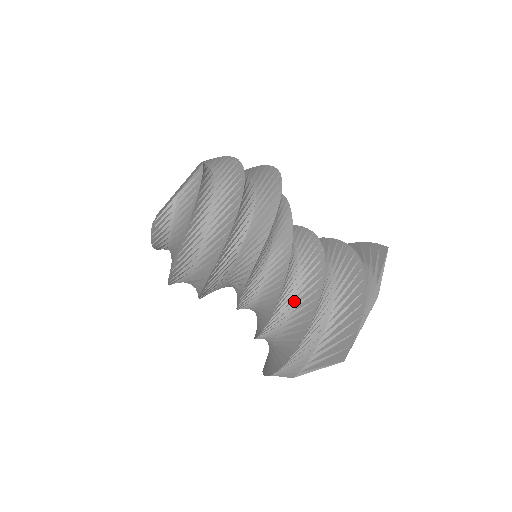
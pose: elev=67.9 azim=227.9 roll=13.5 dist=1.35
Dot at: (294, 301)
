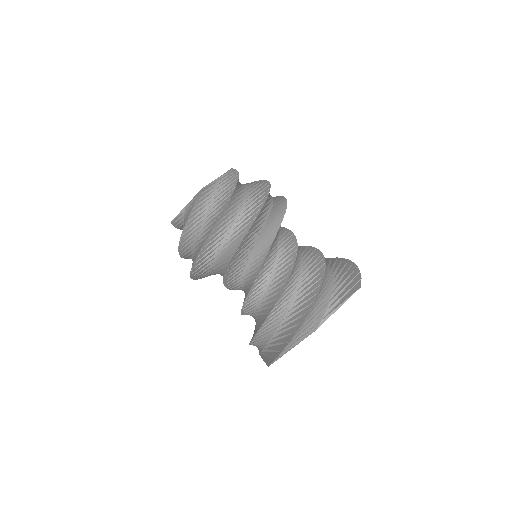
Dot at: (260, 306)
